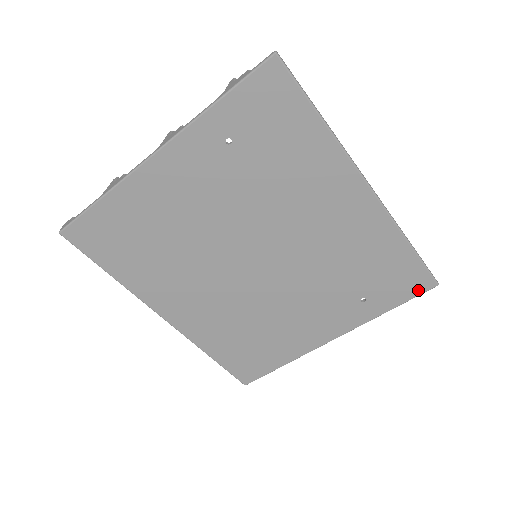
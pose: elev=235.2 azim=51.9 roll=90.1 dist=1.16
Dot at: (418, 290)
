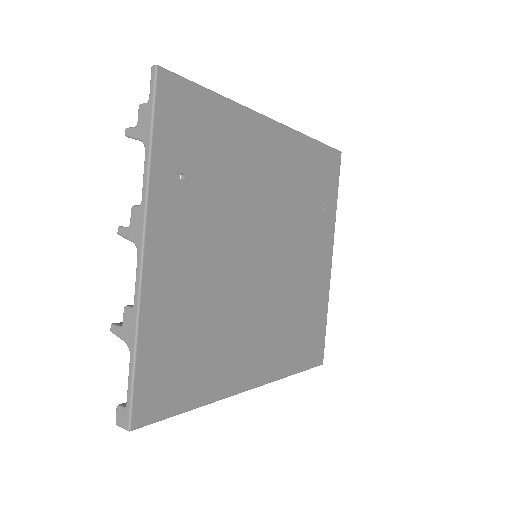
Dot at: (337, 167)
